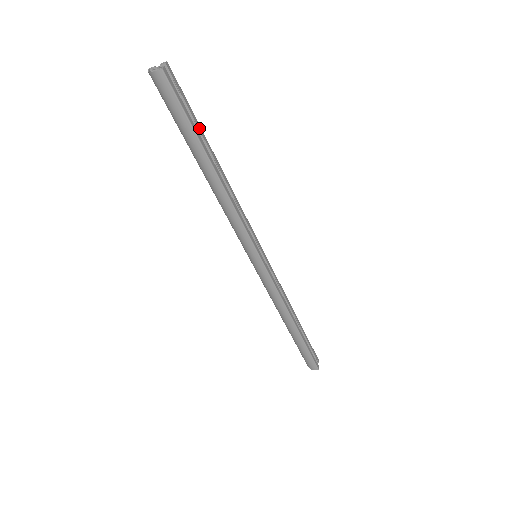
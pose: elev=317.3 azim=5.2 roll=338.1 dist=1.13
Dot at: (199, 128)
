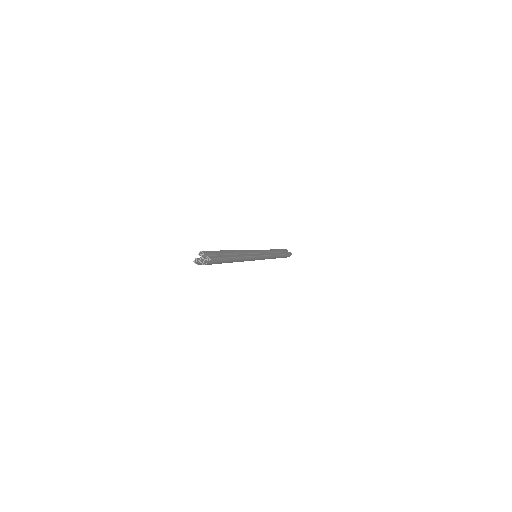
Dot at: (222, 252)
